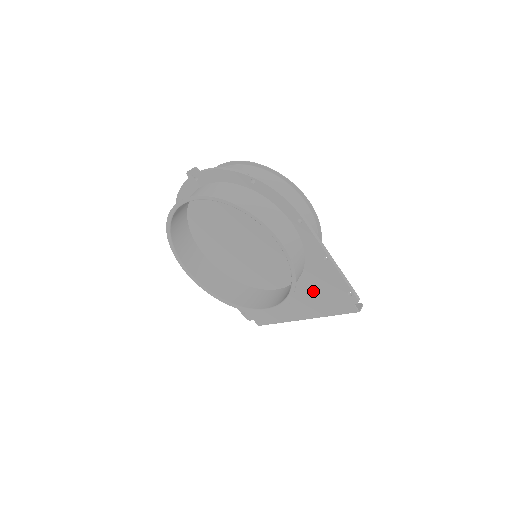
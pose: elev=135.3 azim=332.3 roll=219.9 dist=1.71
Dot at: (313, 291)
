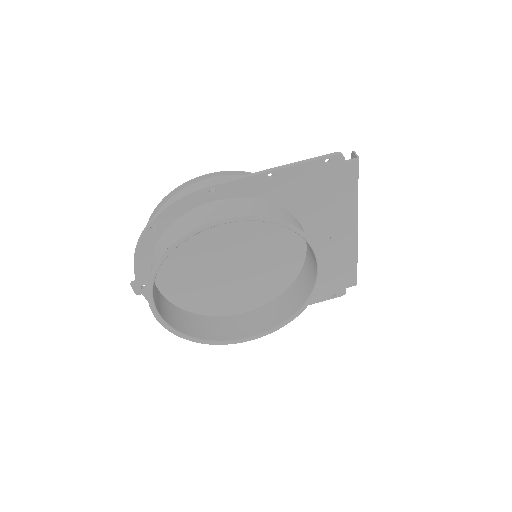
Dot at: (316, 205)
